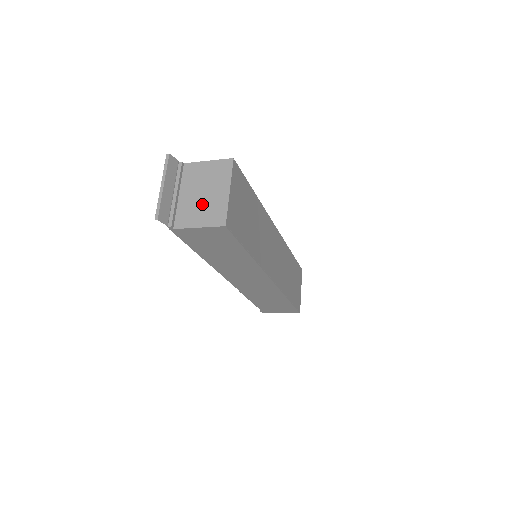
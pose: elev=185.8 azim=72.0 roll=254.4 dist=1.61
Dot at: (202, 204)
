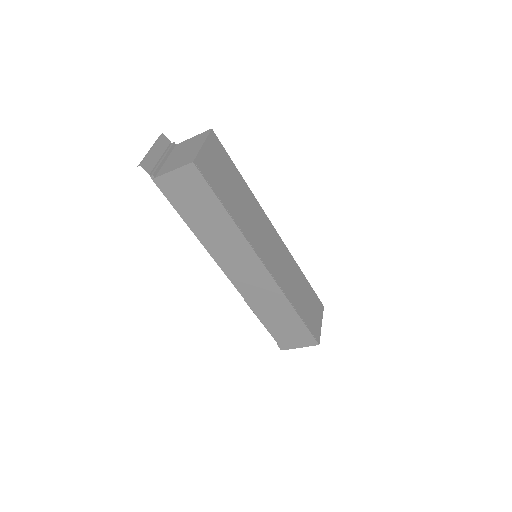
Dot at: (180, 158)
